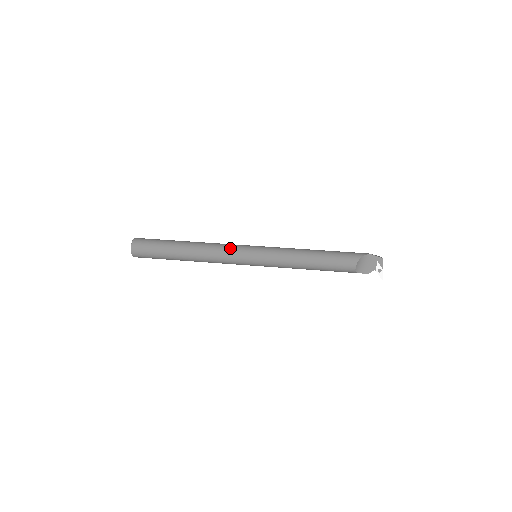
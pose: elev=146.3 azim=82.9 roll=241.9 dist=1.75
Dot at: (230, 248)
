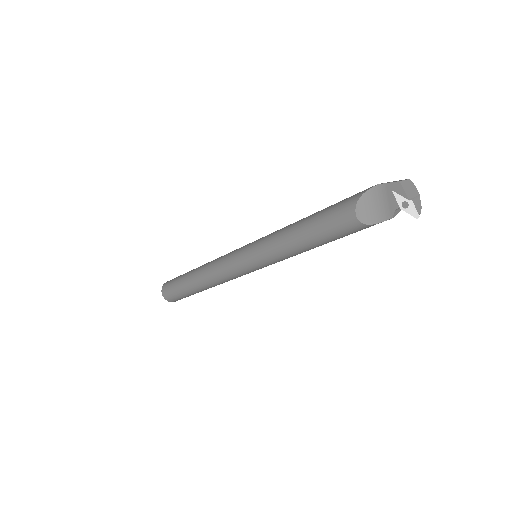
Dot at: (224, 259)
